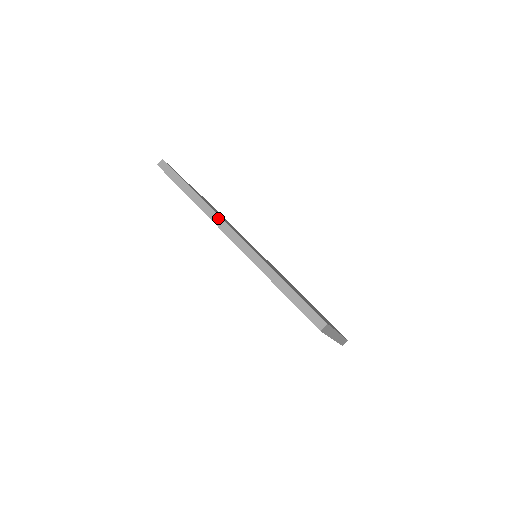
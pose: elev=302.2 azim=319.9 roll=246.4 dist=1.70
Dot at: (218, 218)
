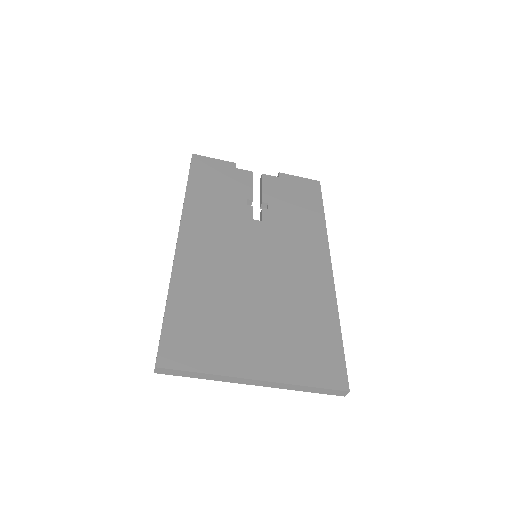
Dot at: (180, 221)
